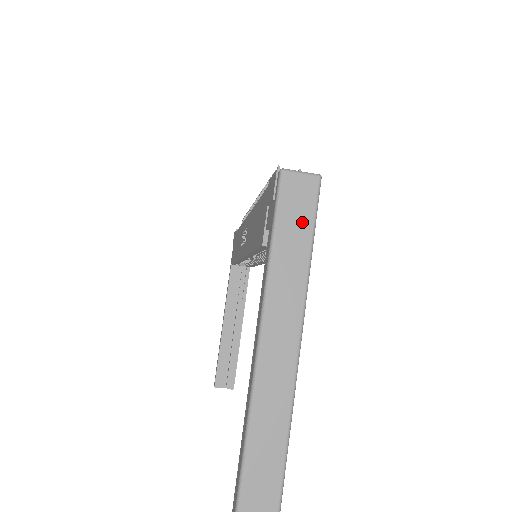
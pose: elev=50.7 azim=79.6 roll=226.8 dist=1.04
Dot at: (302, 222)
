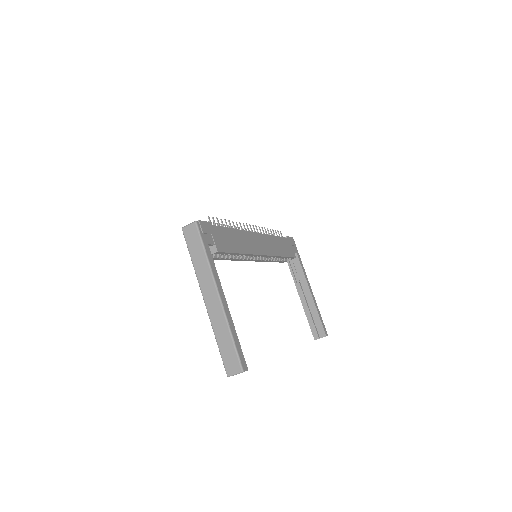
Dot at: (197, 244)
